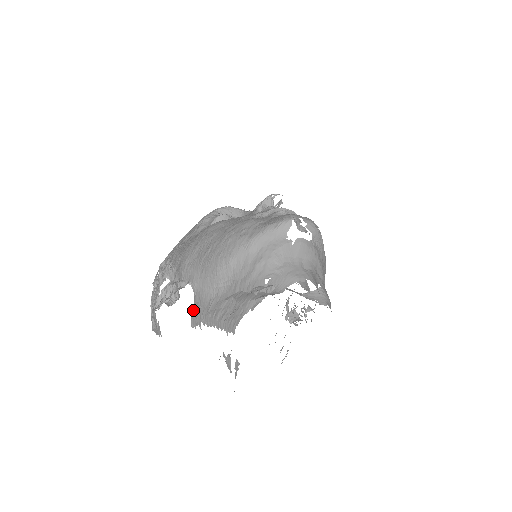
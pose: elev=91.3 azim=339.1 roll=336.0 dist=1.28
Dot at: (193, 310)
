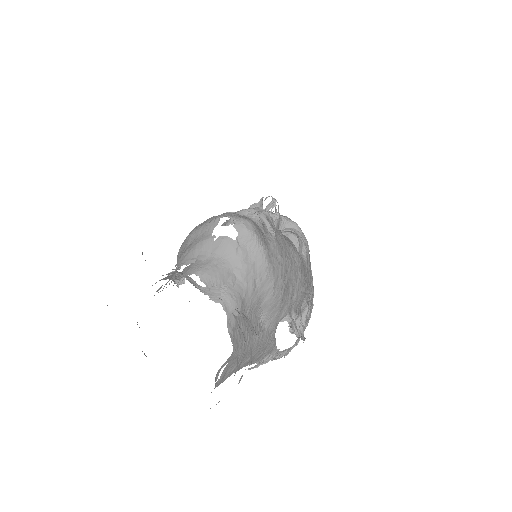
Dot at: occluded
